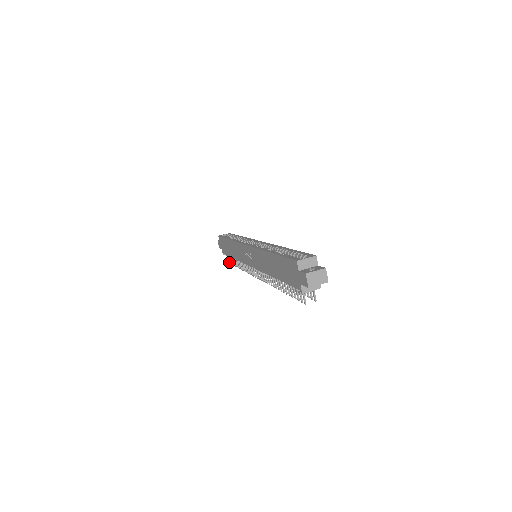
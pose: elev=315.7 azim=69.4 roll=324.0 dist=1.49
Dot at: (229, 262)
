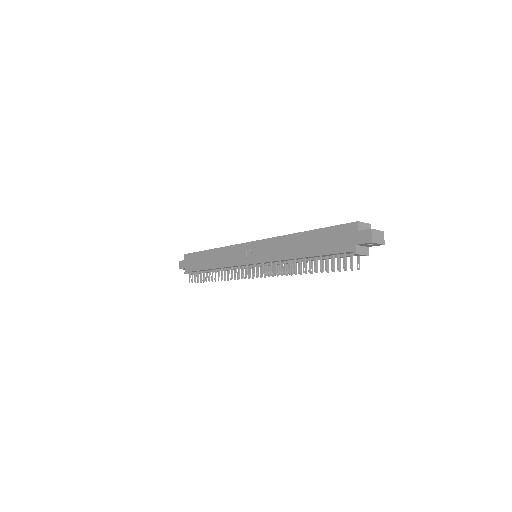
Dot at: (192, 281)
